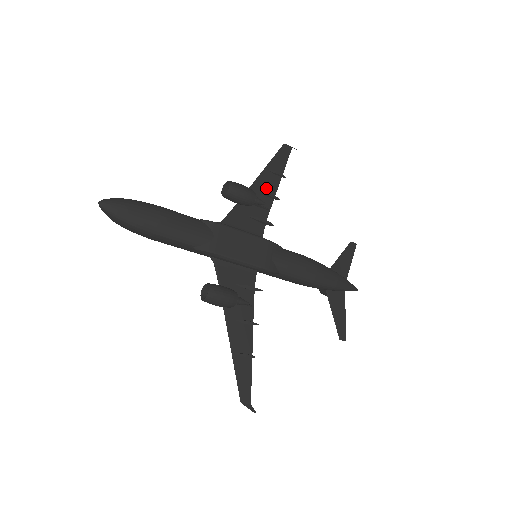
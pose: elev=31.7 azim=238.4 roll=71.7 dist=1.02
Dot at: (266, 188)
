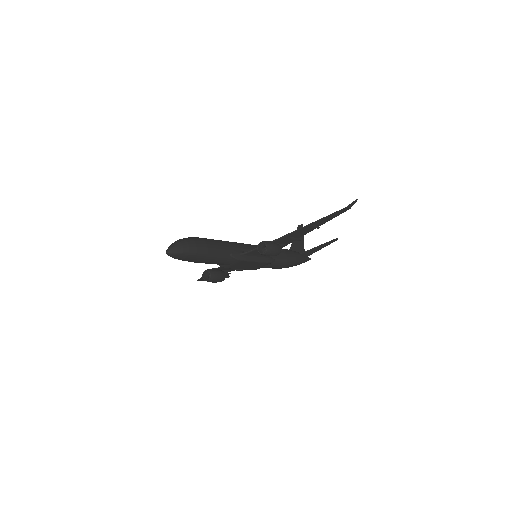
Dot at: (298, 235)
